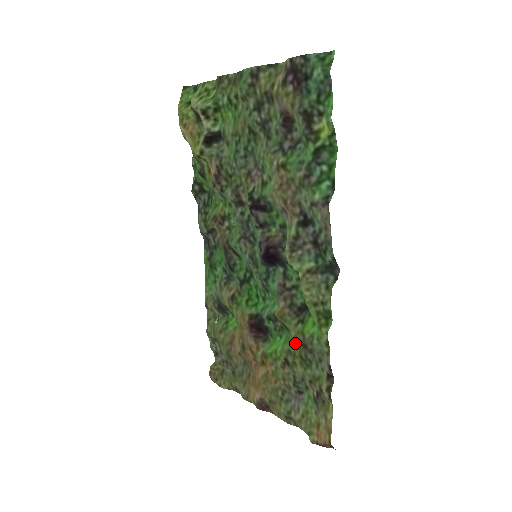
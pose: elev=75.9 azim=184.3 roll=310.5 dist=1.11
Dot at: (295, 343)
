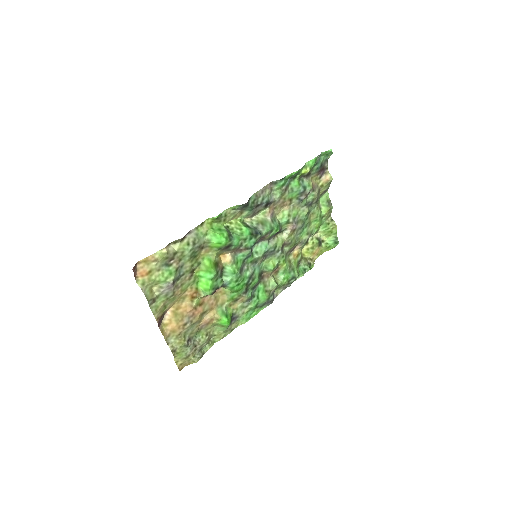
Dot at: (204, 253)
